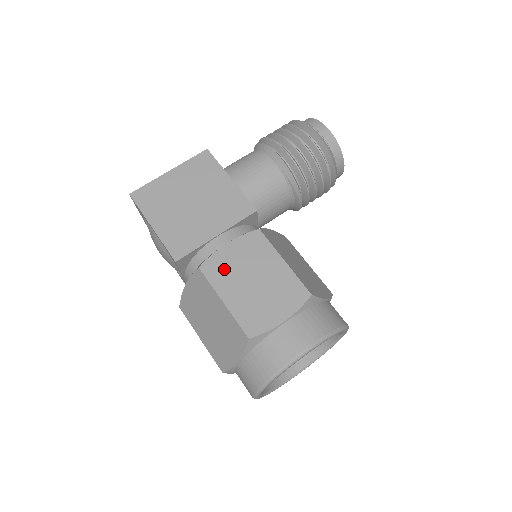
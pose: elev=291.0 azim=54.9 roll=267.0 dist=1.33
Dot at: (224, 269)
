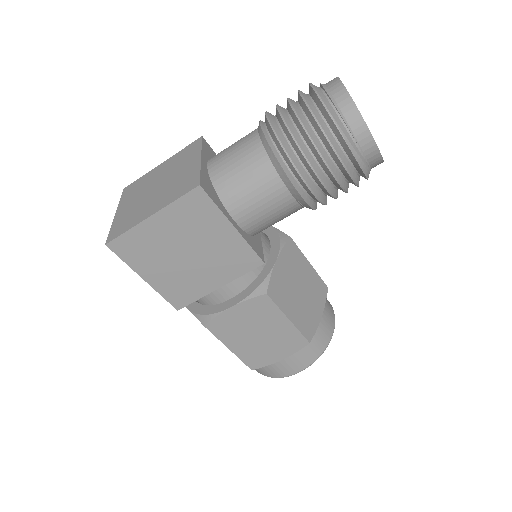
Dot at: (229, 327)
